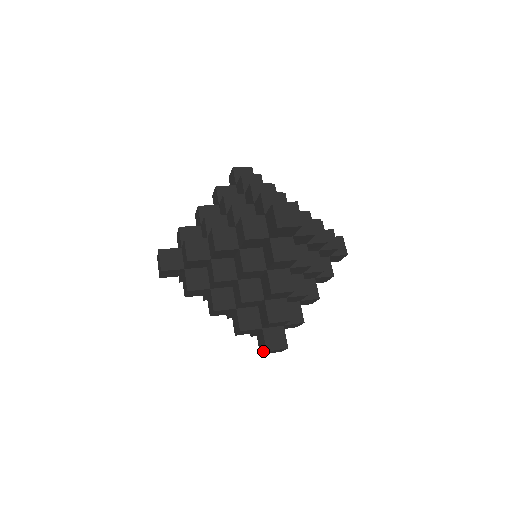
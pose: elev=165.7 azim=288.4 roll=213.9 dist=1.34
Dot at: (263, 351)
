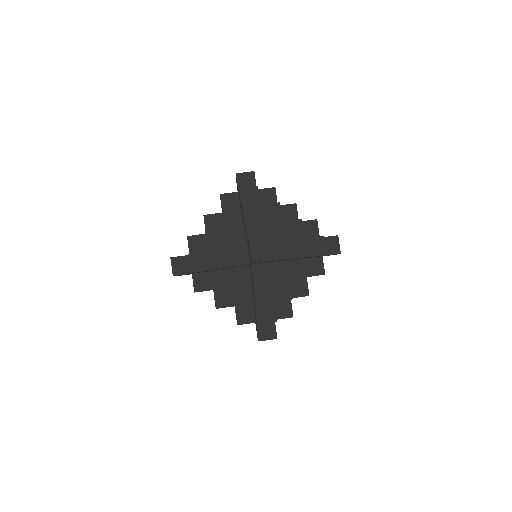
Dot at: occluded
